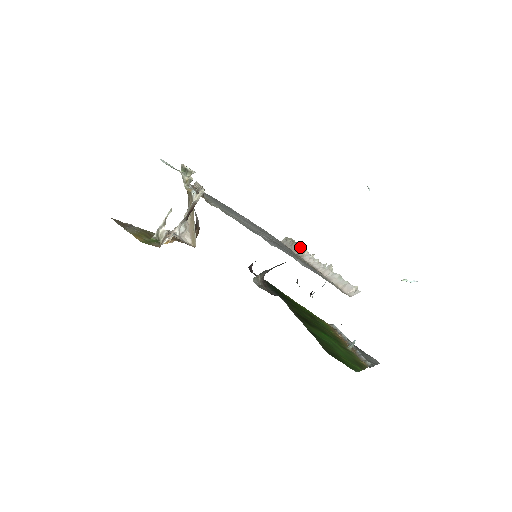
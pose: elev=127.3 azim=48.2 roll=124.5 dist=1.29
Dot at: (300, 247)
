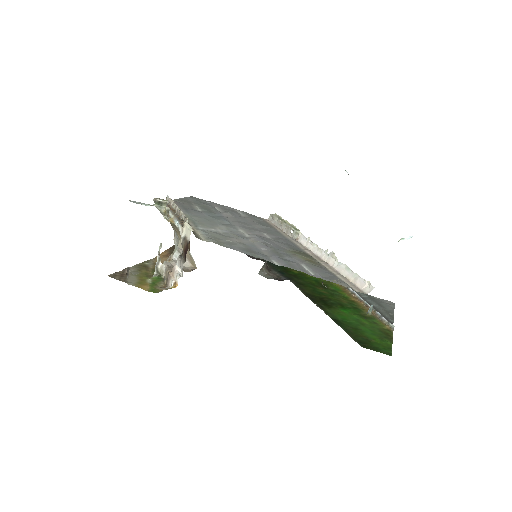
Dot at: (291, 228)
